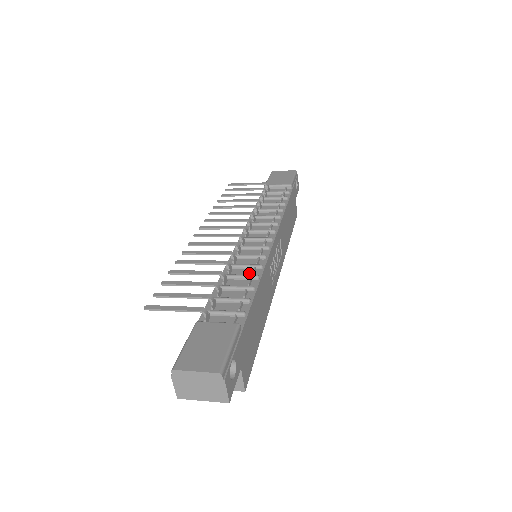
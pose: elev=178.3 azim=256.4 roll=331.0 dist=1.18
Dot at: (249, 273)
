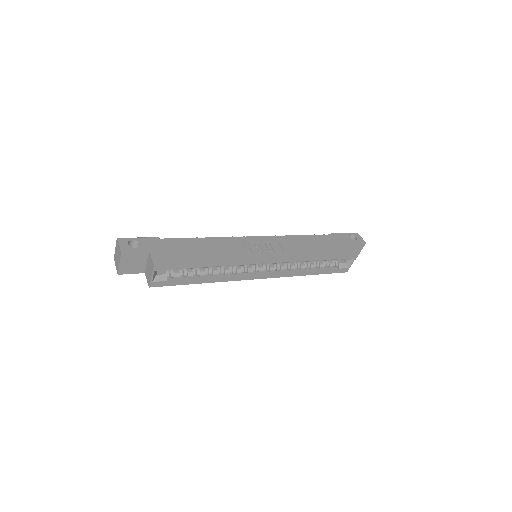
Dot at: occluded
